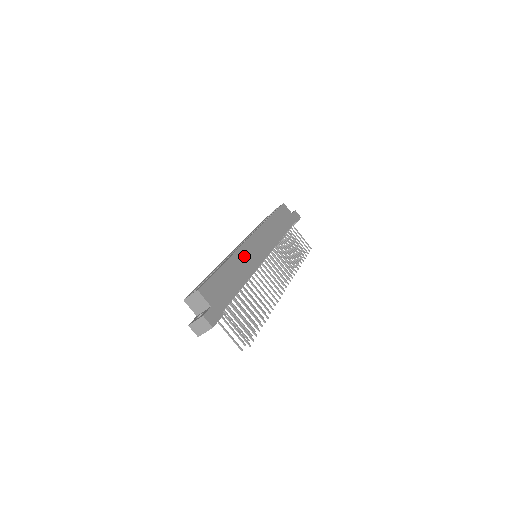
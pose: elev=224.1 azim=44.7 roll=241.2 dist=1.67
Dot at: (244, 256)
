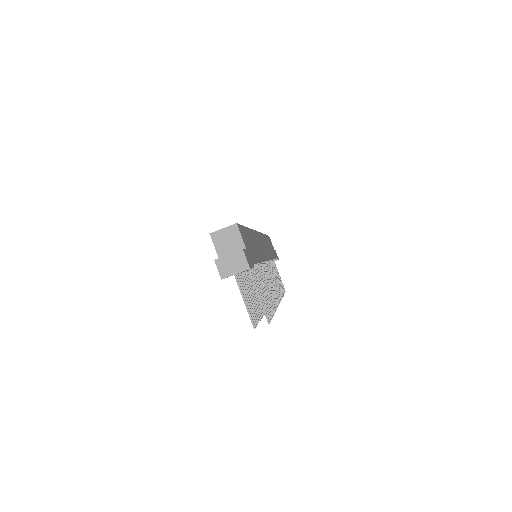
Dot at: (257, 240)
